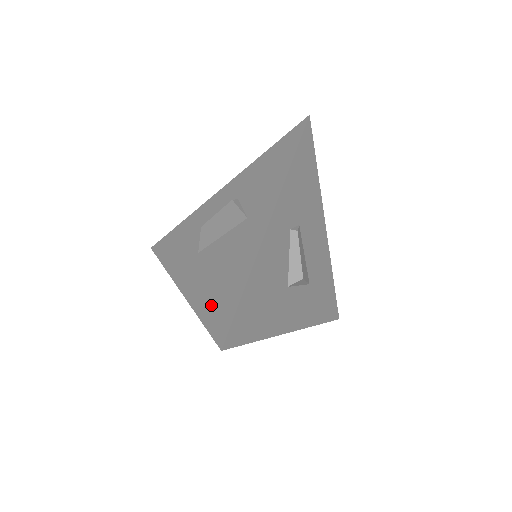
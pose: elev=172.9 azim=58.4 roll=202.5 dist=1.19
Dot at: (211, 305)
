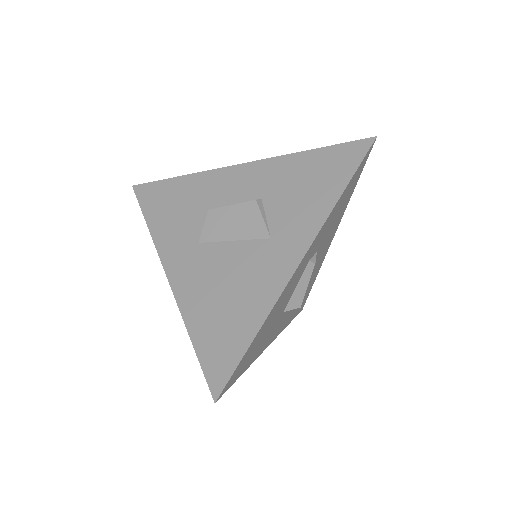
Dot at: (209, 333)
